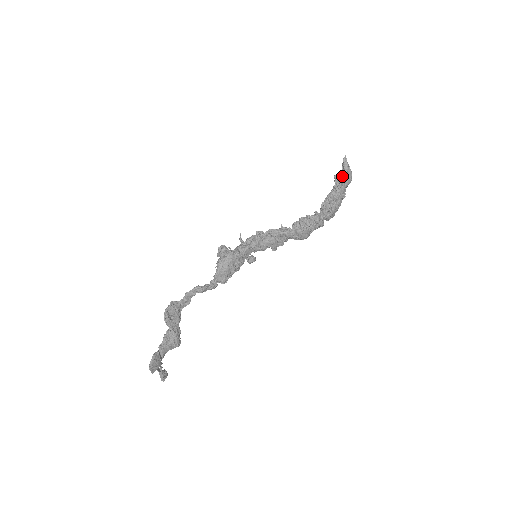
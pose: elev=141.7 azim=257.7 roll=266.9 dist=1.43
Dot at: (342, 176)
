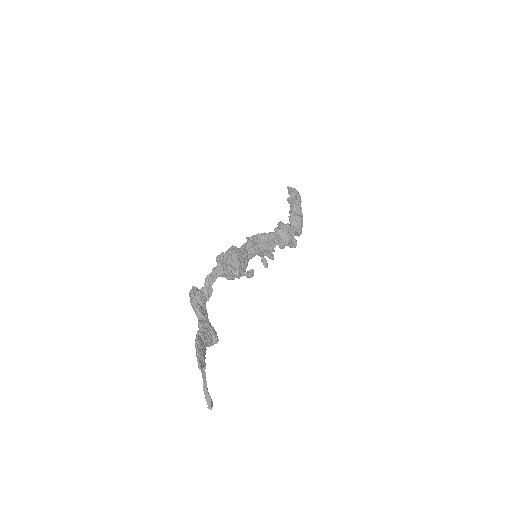
Dot at: (293, 196)
